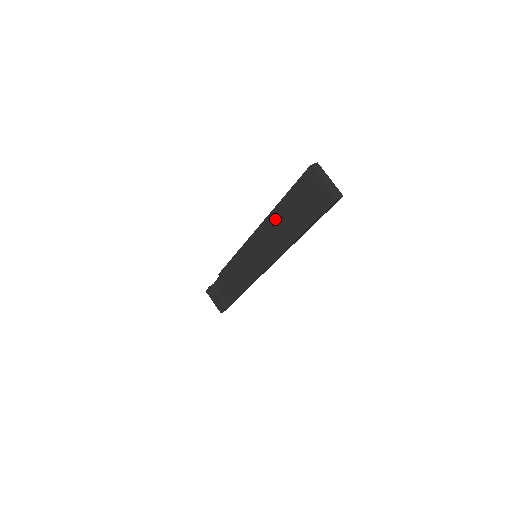
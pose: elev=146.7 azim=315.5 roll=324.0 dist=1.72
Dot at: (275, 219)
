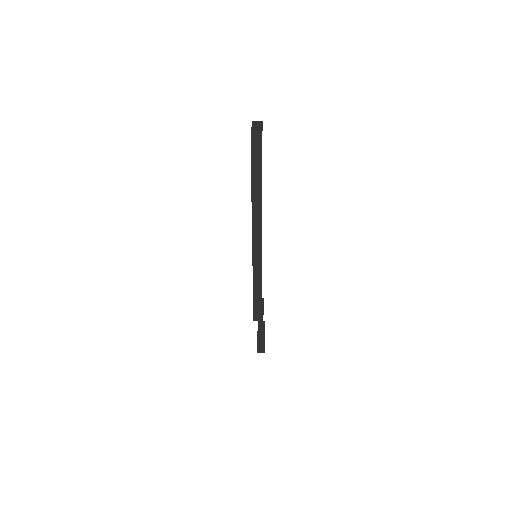
Dot at: occluded
